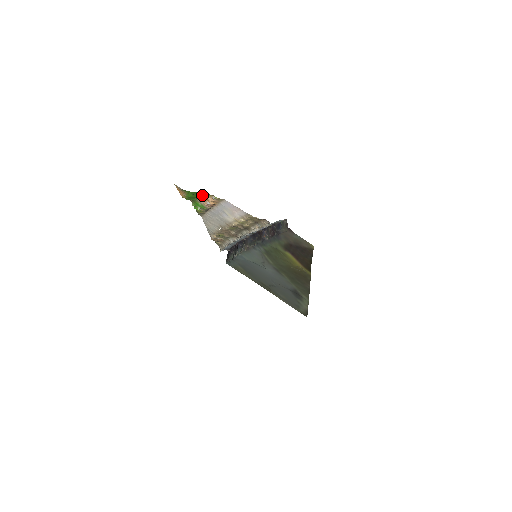
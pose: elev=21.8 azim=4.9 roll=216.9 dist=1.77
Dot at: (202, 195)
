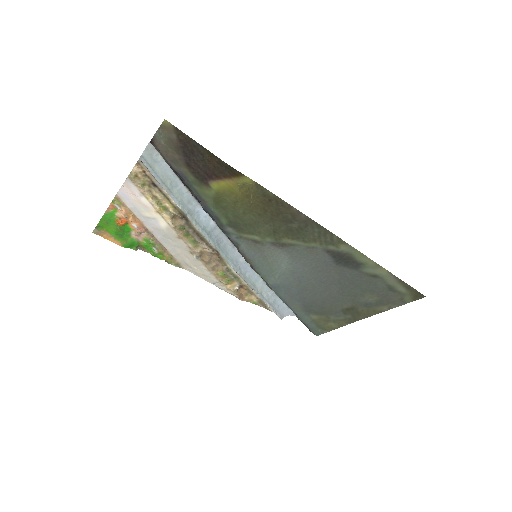
Dot at: (114, 218)
